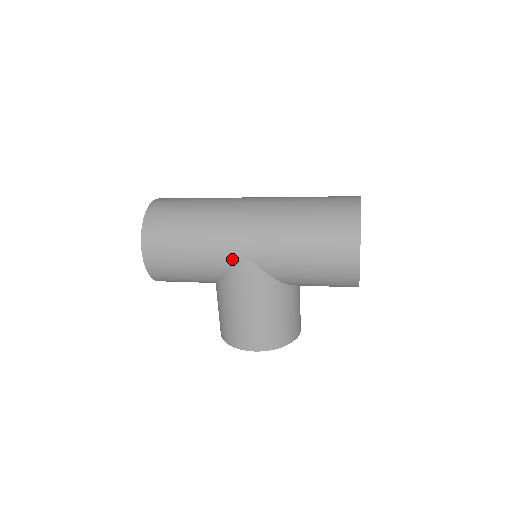
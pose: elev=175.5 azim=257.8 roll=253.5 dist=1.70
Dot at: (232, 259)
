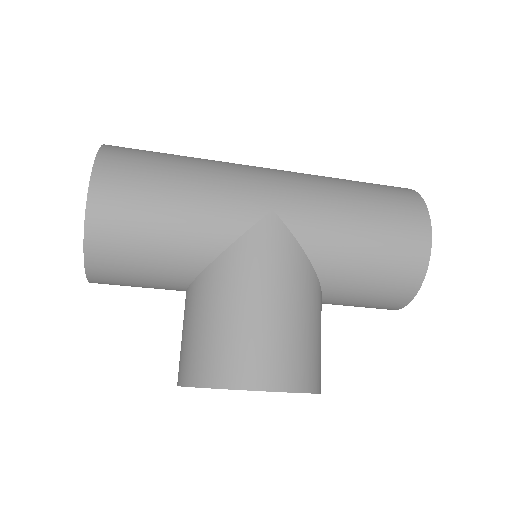
Dot at: (251, 212)
